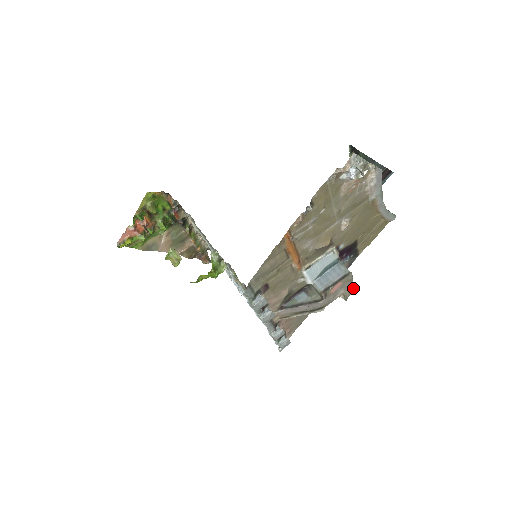
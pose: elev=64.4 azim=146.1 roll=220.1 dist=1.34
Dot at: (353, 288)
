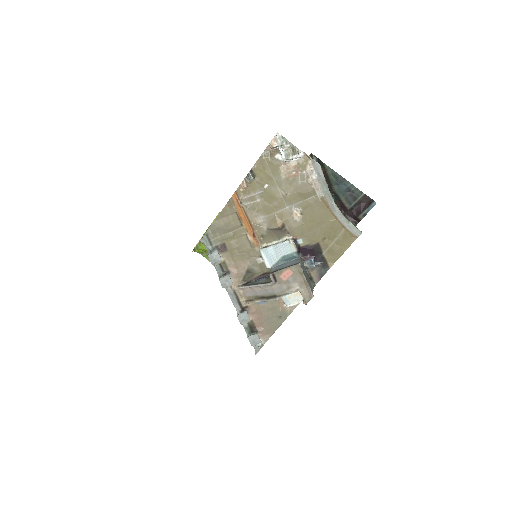
Dot at: (309, 289)
